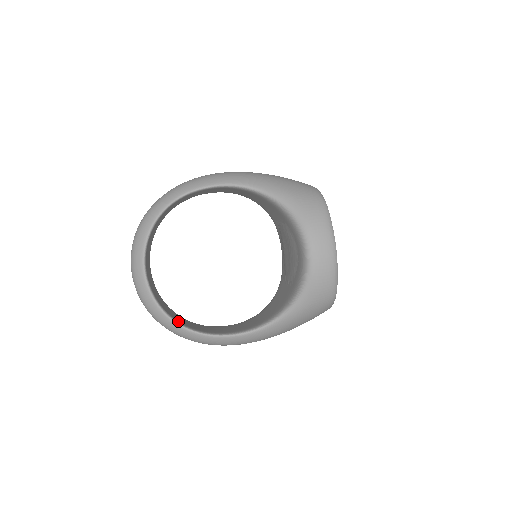
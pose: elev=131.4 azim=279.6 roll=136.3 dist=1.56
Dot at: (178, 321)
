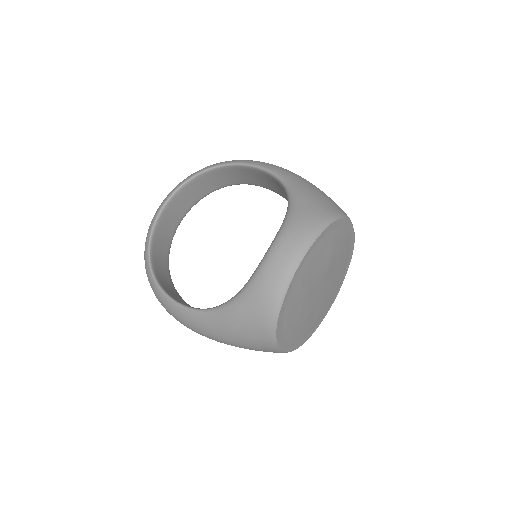
Dot at: (153, 263)
